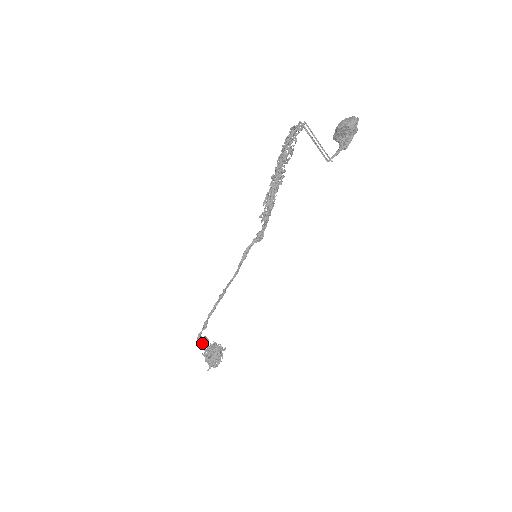
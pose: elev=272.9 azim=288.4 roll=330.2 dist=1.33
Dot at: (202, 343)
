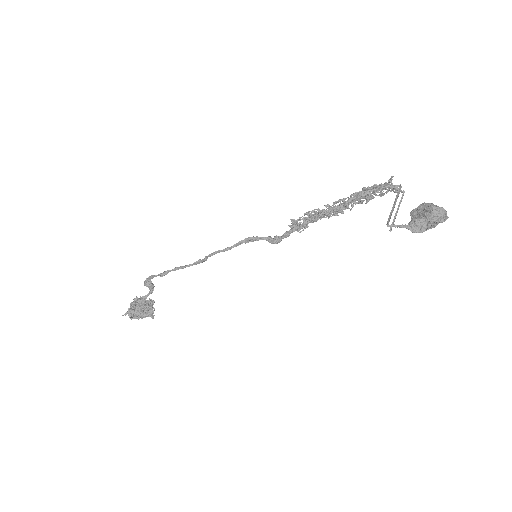
Dot at: (146, 286)
